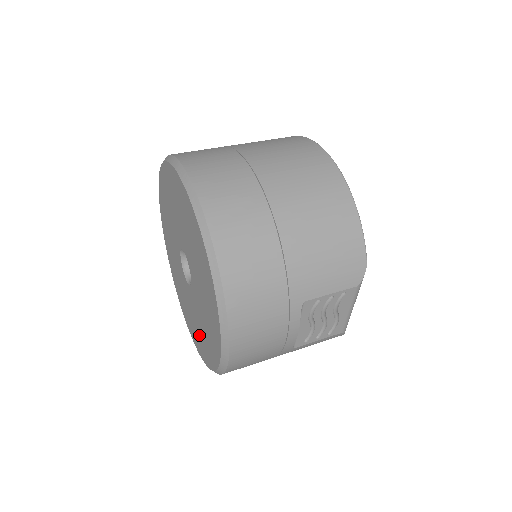
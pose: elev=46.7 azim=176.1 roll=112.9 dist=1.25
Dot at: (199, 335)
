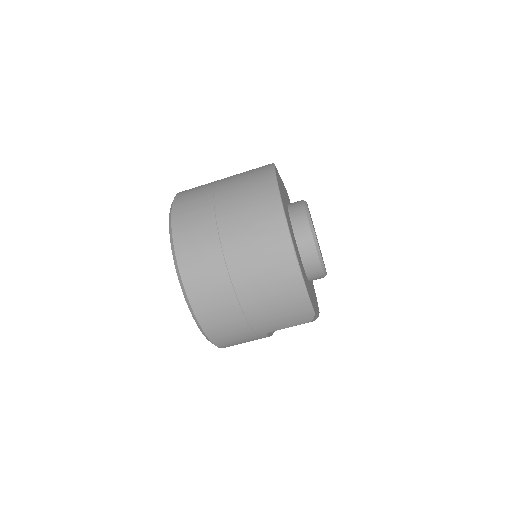
Dot at: occluded
